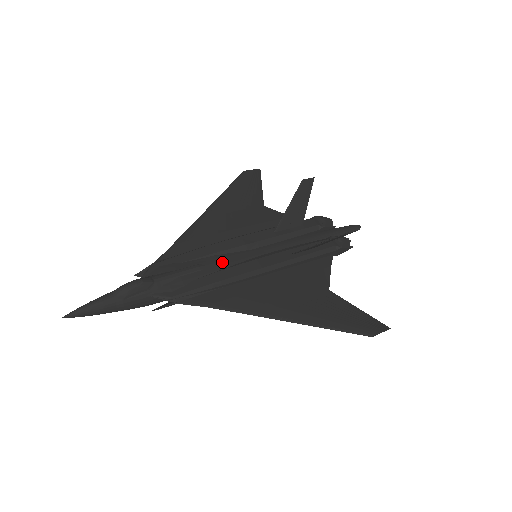
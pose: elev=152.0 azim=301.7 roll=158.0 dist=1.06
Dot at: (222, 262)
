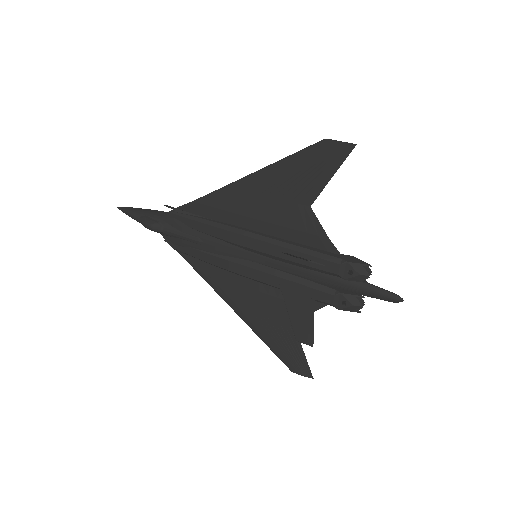
Dot at: (218, 248)
